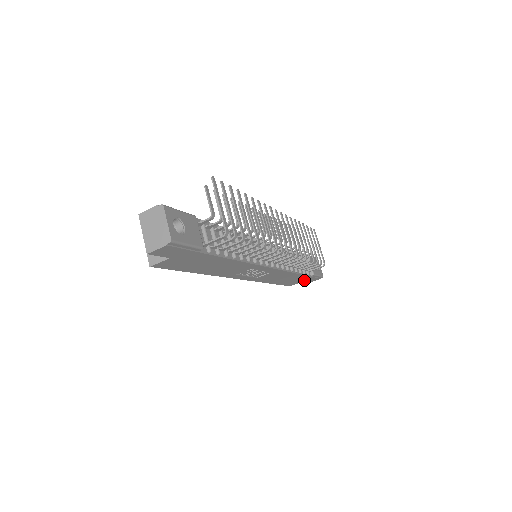
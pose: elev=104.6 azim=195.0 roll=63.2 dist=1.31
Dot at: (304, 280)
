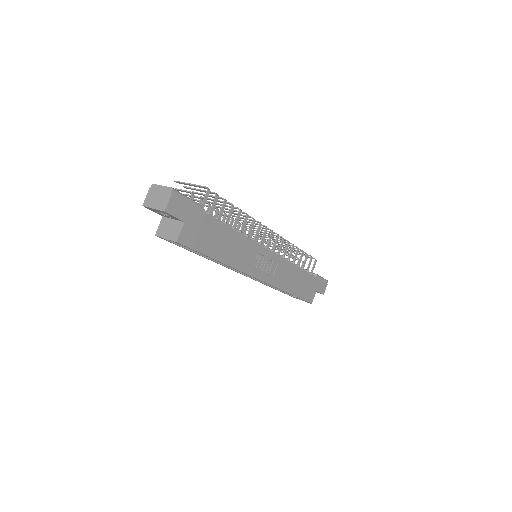
Dot at: (316, 288)
